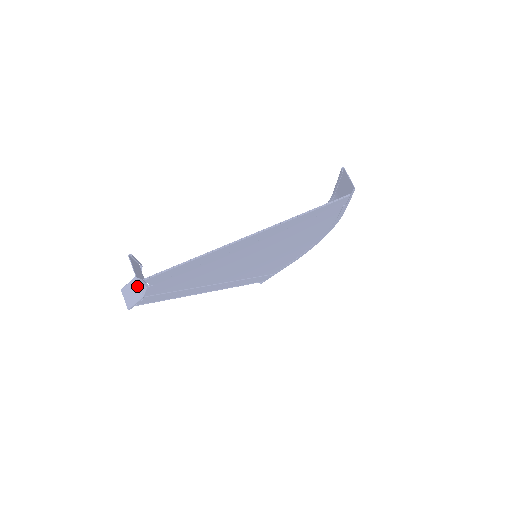
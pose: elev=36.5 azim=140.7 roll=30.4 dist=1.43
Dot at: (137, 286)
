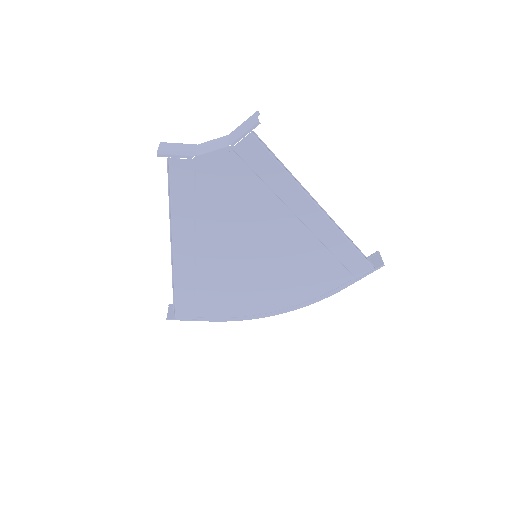
Dot at: (193, 148)
